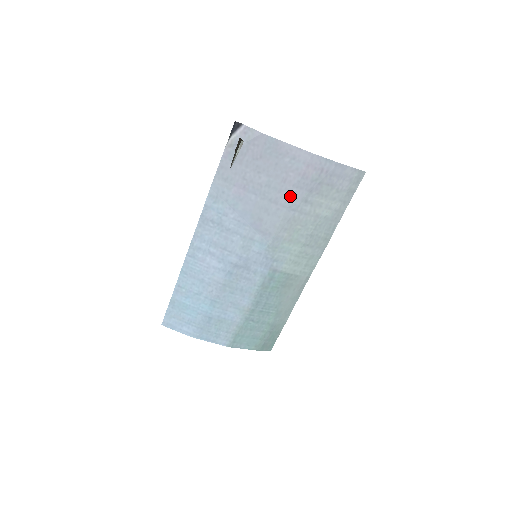
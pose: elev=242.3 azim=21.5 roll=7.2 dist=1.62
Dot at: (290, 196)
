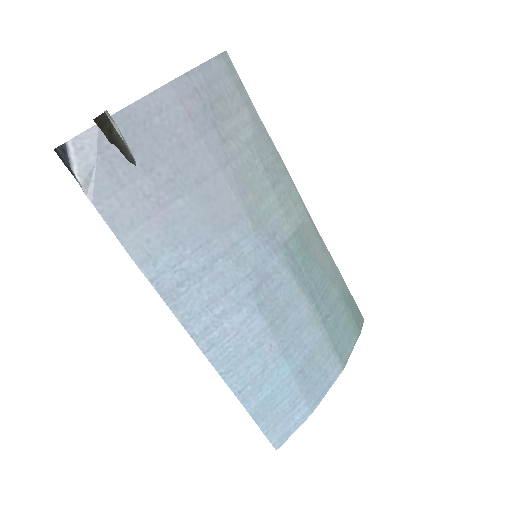
Dot at: (207, 154)
